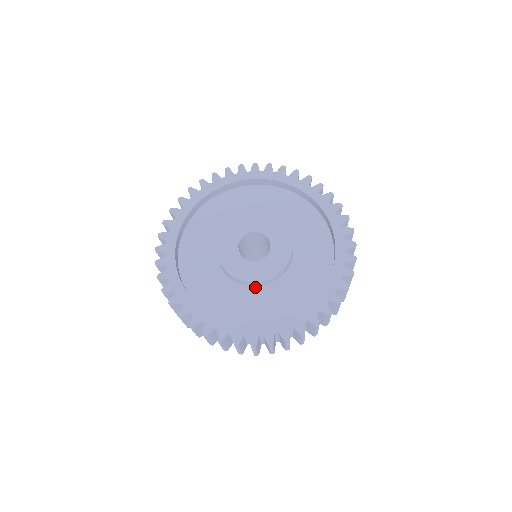
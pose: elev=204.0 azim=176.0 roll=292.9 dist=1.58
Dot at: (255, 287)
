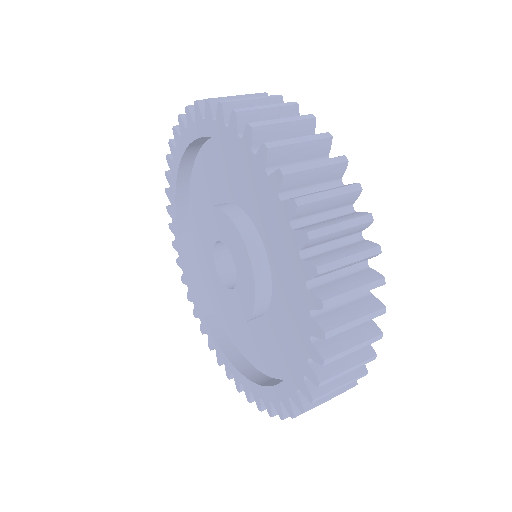
Dot at: (265, 315)
